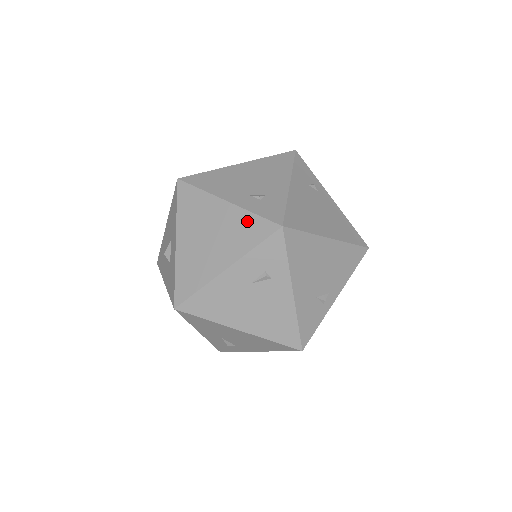
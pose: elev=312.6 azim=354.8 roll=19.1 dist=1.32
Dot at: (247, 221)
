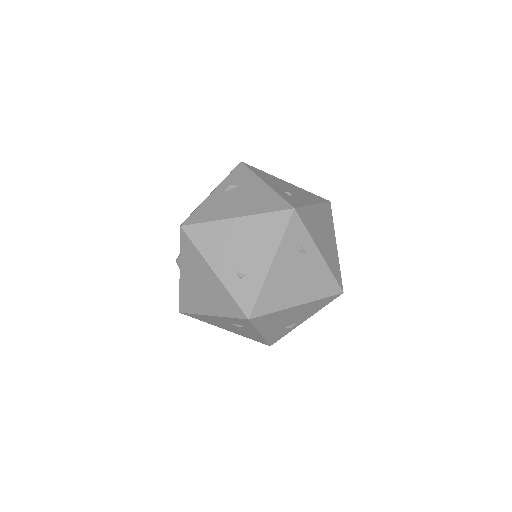
Dot at: (226, 298)
